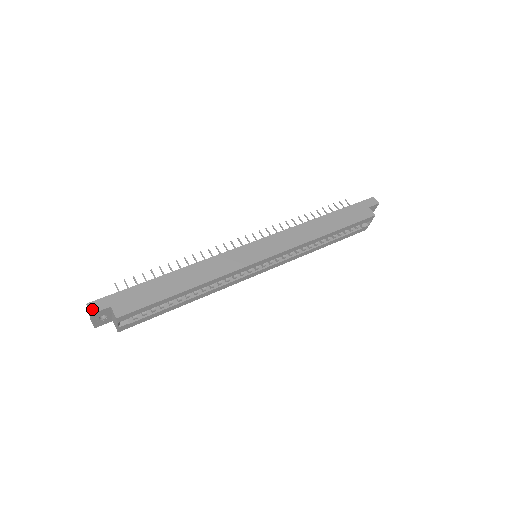
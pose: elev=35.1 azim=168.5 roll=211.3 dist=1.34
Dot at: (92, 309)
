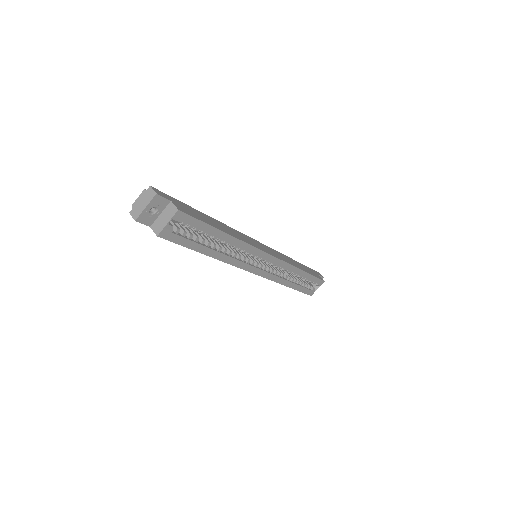
Dot at: (156, 191)
